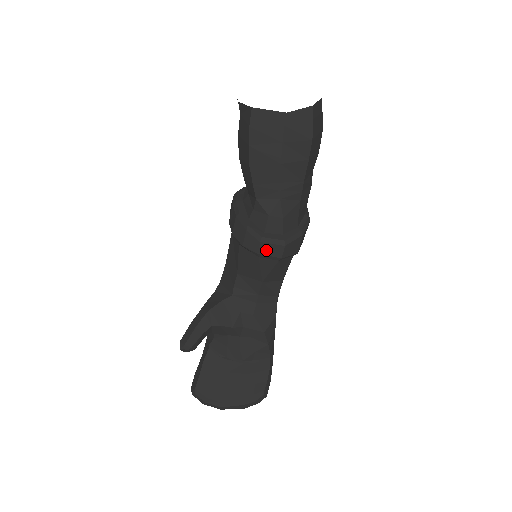
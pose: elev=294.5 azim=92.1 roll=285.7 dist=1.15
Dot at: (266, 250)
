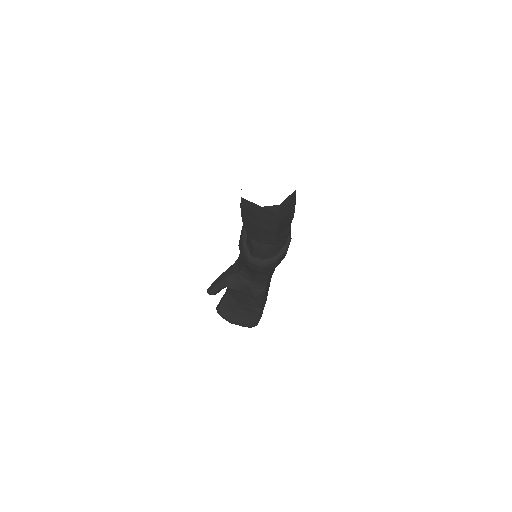
Dot at: (252, 266)
